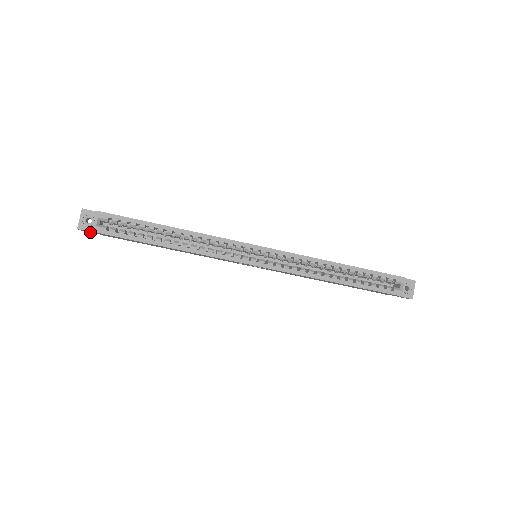
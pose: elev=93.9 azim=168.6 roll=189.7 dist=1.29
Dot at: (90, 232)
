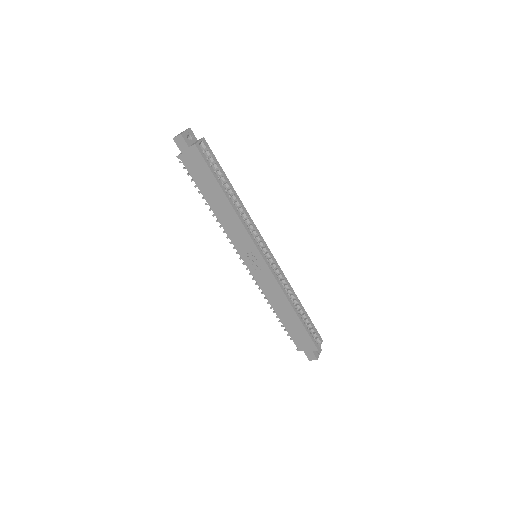
Dot at: (177, 146)
